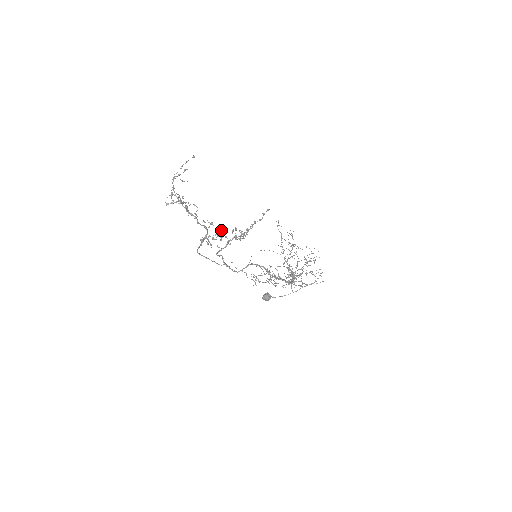
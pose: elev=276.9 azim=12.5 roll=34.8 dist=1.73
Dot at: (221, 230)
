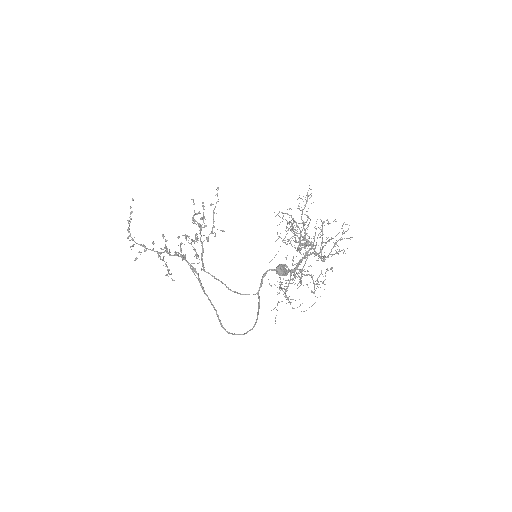
Dot at: occluded
